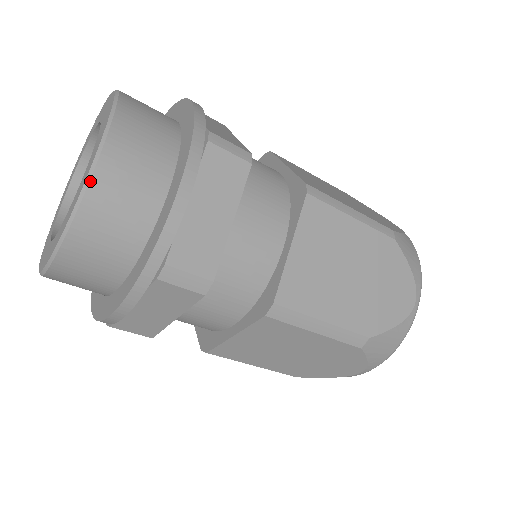
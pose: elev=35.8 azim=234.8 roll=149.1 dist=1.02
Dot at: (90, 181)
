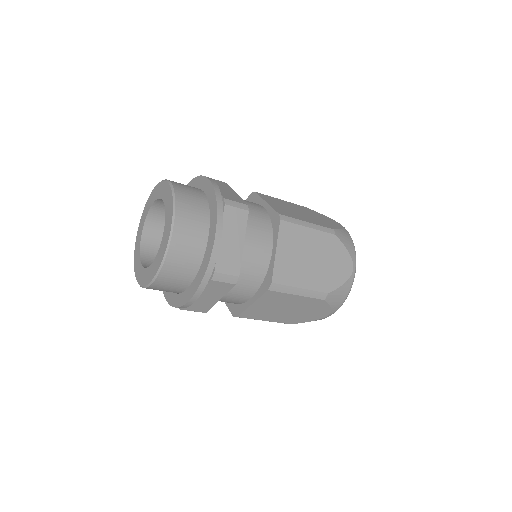
Dot at: (172, 237)
